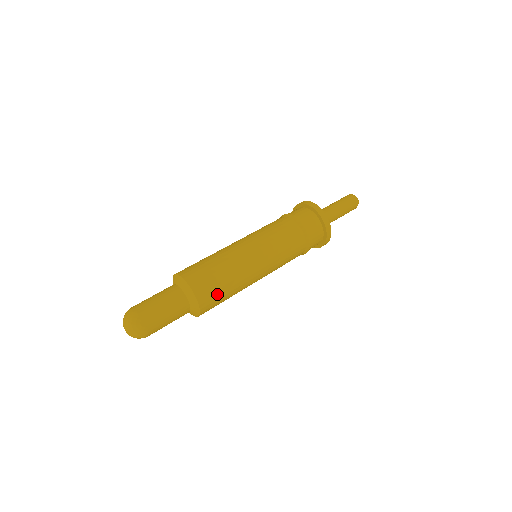
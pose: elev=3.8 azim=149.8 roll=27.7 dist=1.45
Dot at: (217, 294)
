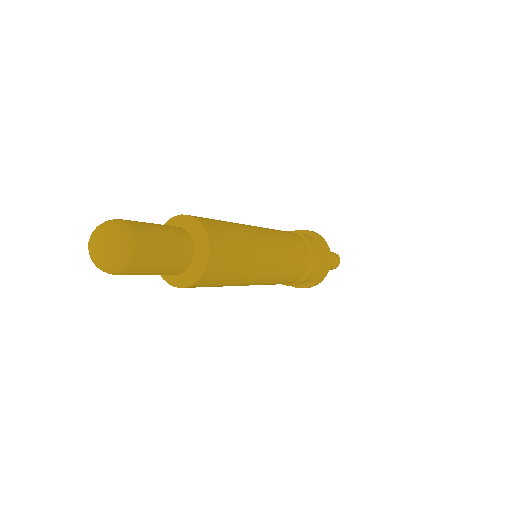
Dot at: (230, 251)
